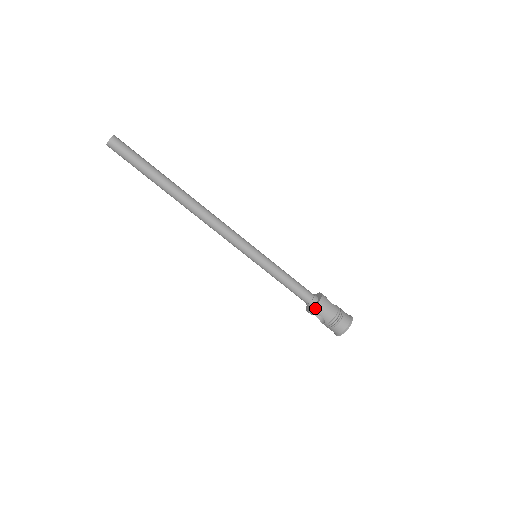
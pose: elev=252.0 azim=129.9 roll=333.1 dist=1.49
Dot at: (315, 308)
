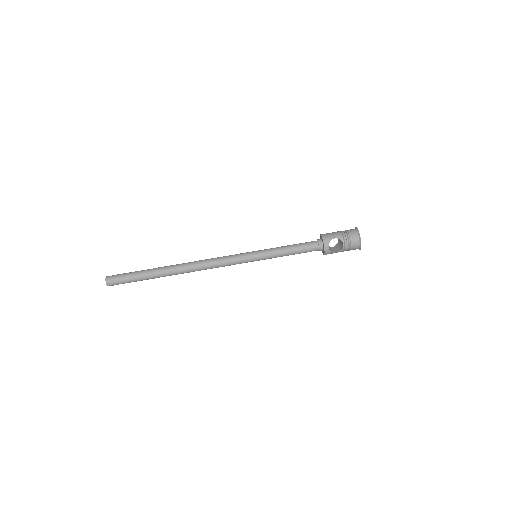
Dot at: (323, 238)
